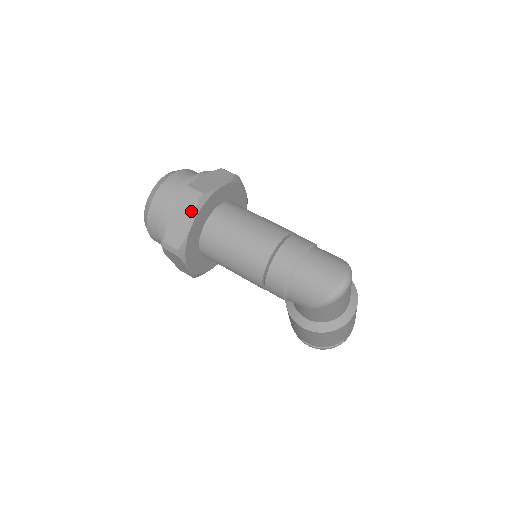
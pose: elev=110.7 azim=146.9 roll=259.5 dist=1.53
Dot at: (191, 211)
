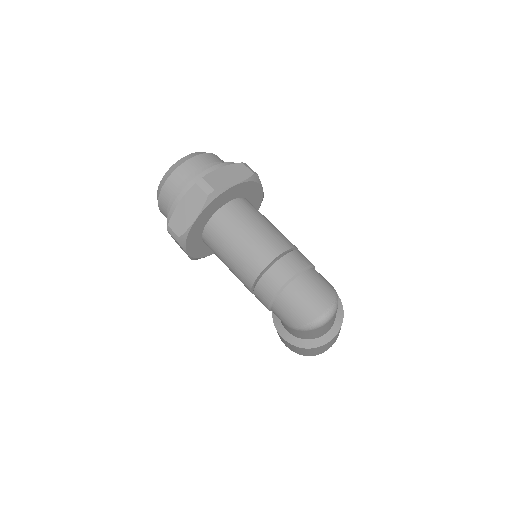
Dot at: (199, 204)
